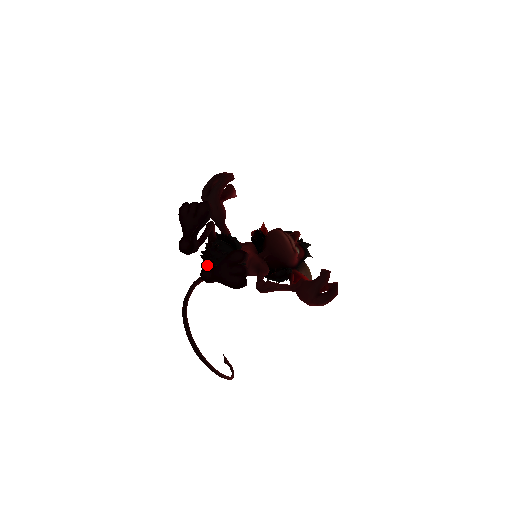
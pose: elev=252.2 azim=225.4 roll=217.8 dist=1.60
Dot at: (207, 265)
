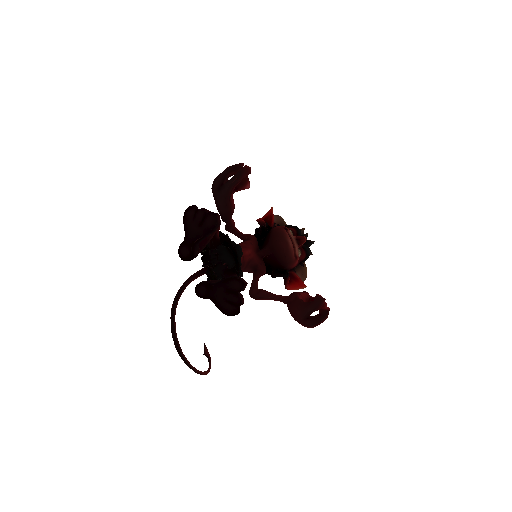
Dot at: (204, 266)
